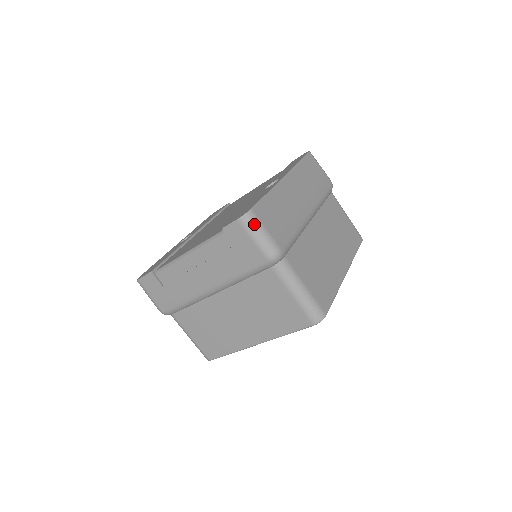
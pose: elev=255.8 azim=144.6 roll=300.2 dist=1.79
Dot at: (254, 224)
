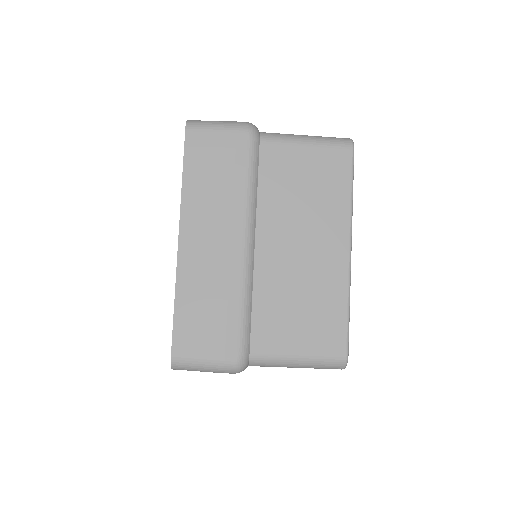
Dot at: (188, 366)
